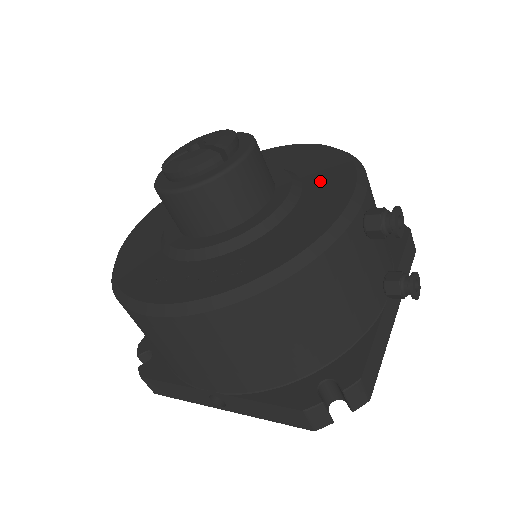
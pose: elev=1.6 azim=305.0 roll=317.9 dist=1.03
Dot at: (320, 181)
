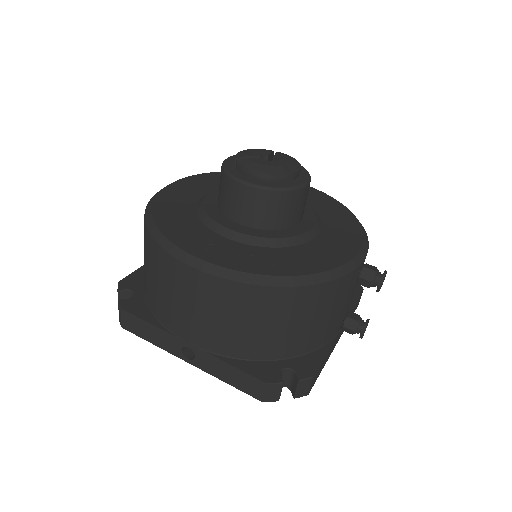
Dot at: (336, 227)
